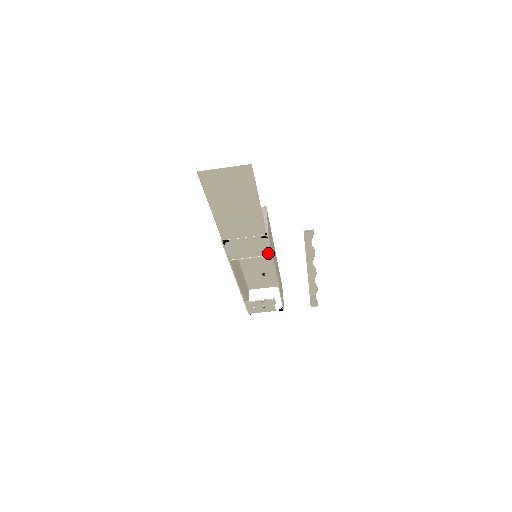
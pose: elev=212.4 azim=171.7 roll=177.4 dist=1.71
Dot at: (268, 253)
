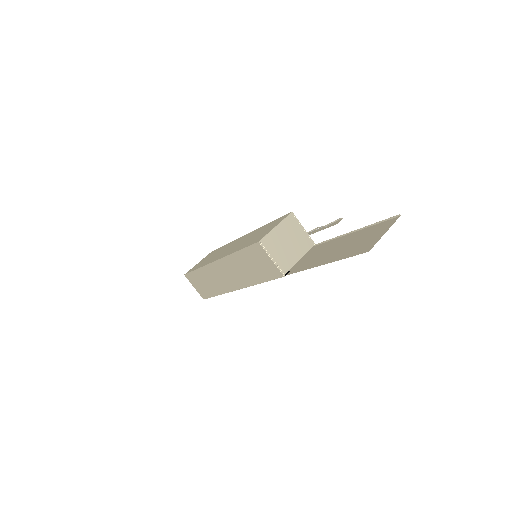
Dot at: occluded
